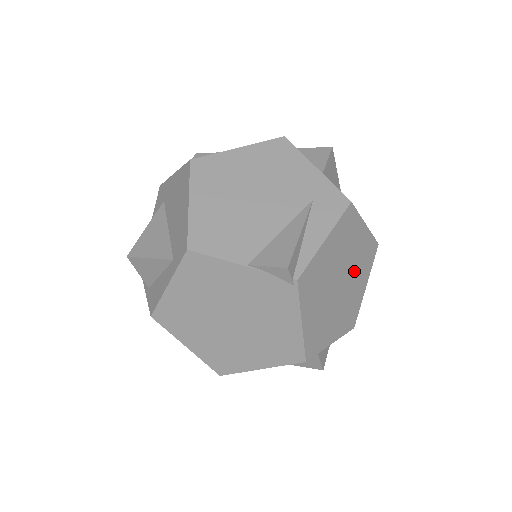
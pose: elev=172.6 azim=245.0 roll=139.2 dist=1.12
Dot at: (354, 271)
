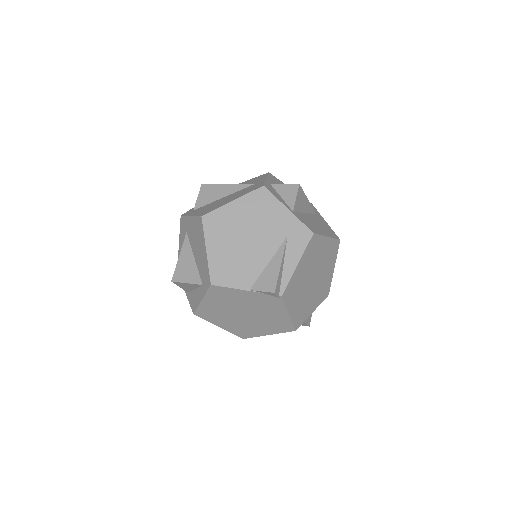
Dot at: (323, 266)
